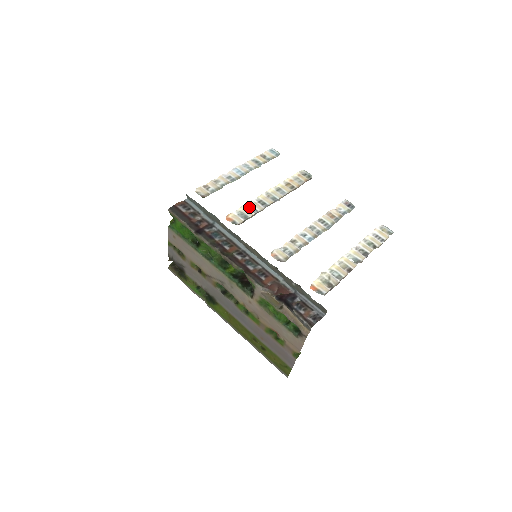
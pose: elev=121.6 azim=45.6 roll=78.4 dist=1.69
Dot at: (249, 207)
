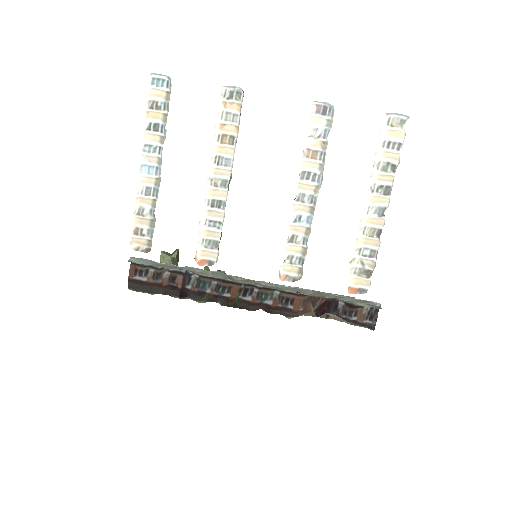
Dot at: (208, 225)
